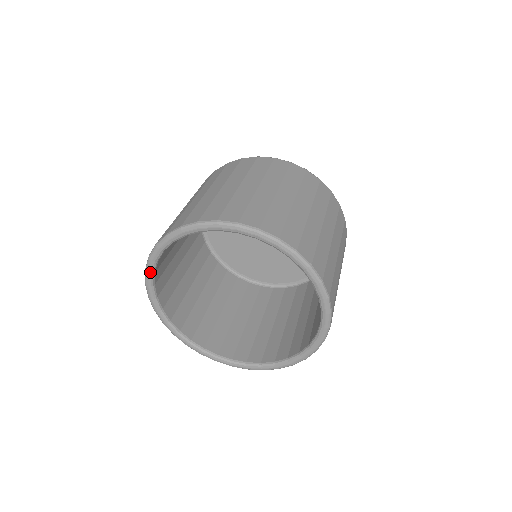
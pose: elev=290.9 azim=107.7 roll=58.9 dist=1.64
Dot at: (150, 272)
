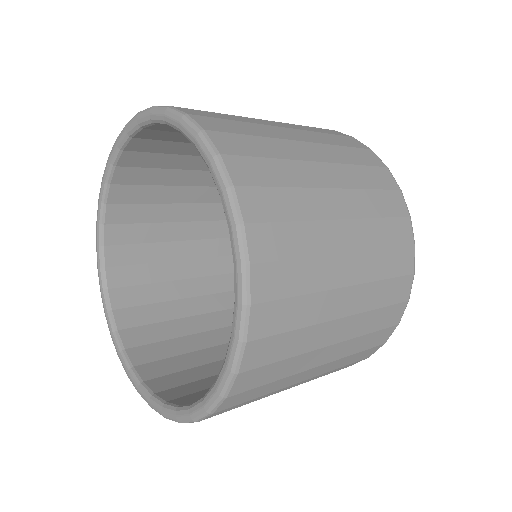
Dot at: (98, 221)
